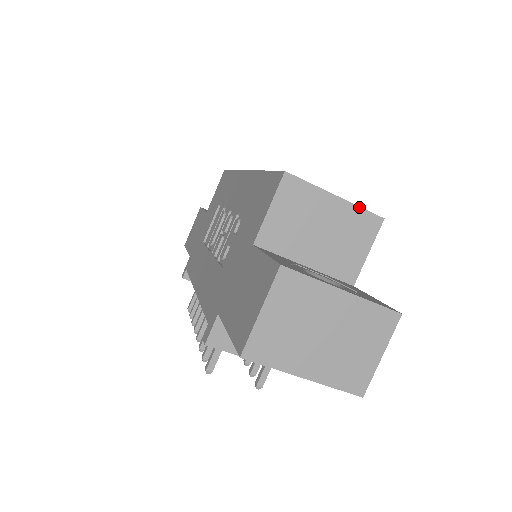
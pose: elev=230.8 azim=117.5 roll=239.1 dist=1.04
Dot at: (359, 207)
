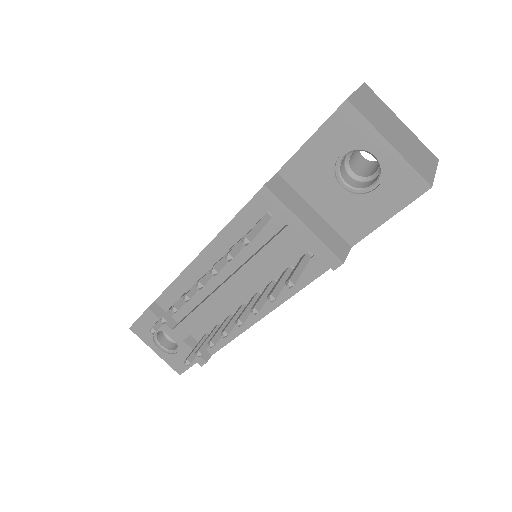
Dot at: occluded
